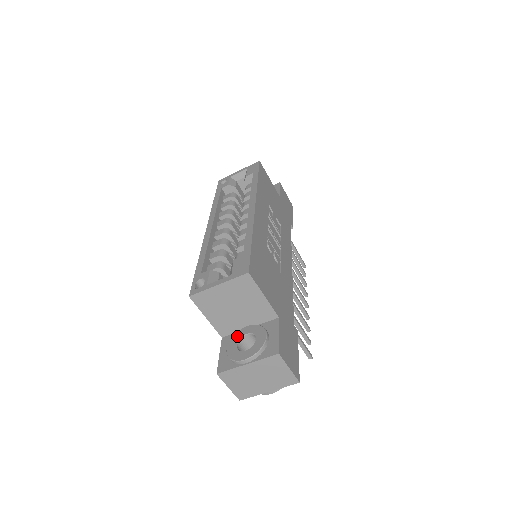
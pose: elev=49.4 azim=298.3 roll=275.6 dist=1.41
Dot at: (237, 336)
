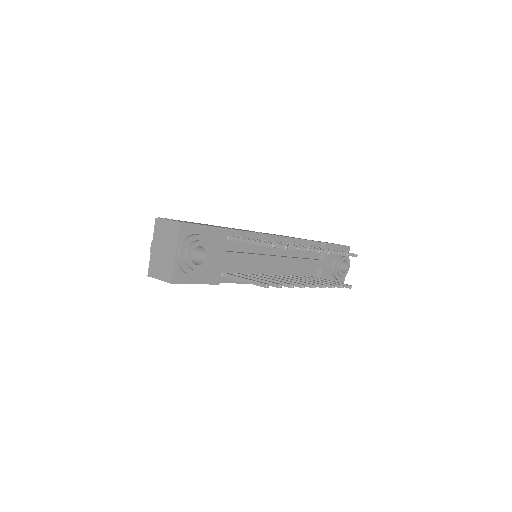
Dot at: occluded
